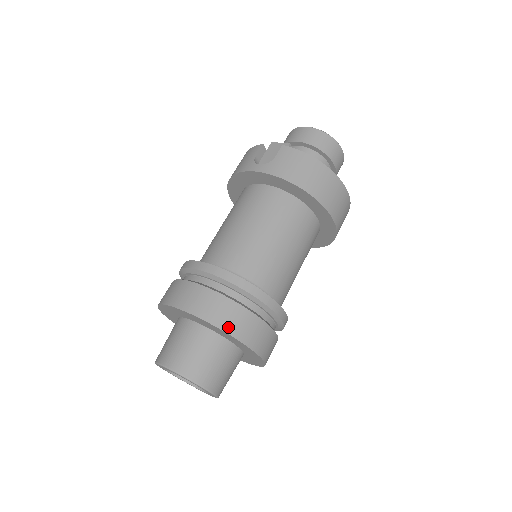
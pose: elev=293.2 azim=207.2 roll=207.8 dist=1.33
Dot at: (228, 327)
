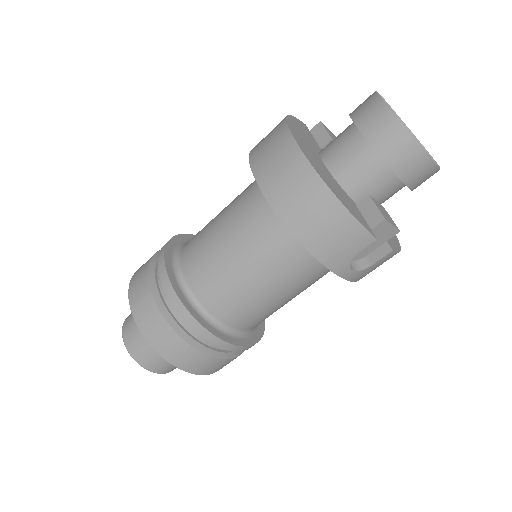
Dot at: occluded
